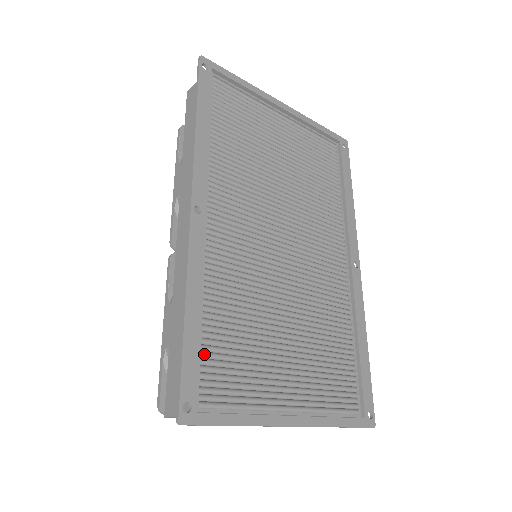
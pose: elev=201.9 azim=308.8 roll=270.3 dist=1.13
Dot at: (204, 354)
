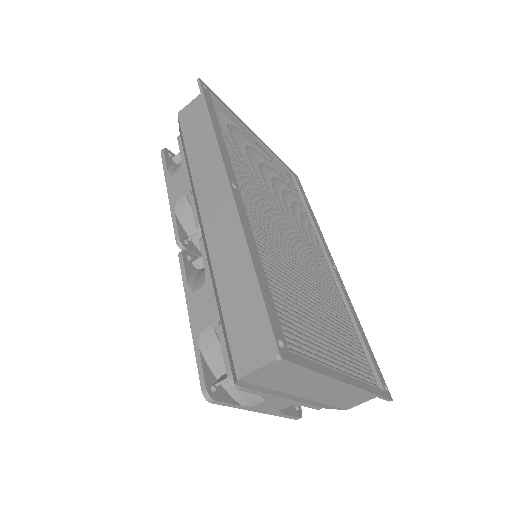
Dot at: occluded
